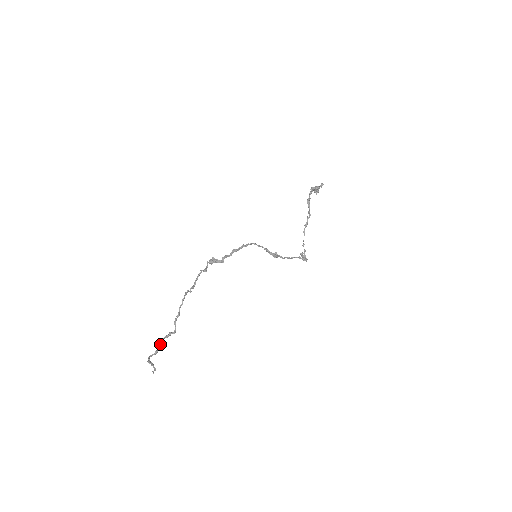
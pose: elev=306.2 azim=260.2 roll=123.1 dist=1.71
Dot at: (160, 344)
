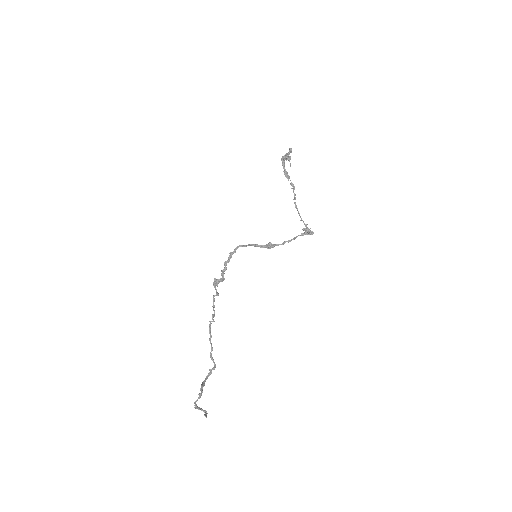
Dot at: (201, 386)
